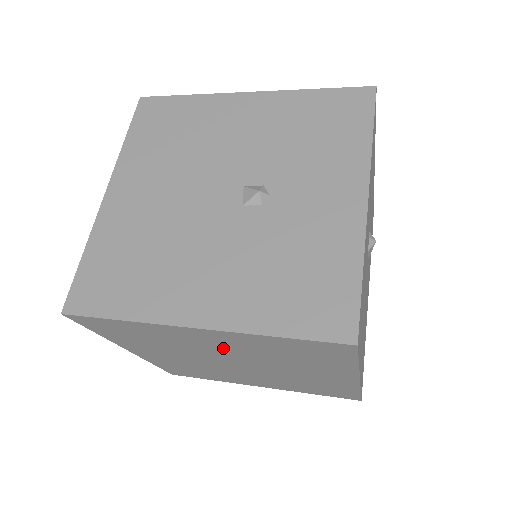
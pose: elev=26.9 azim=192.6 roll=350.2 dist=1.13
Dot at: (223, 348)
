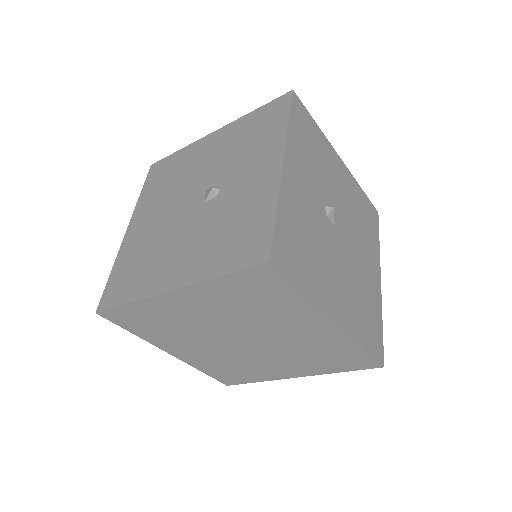
Dot at: (211, 315)
